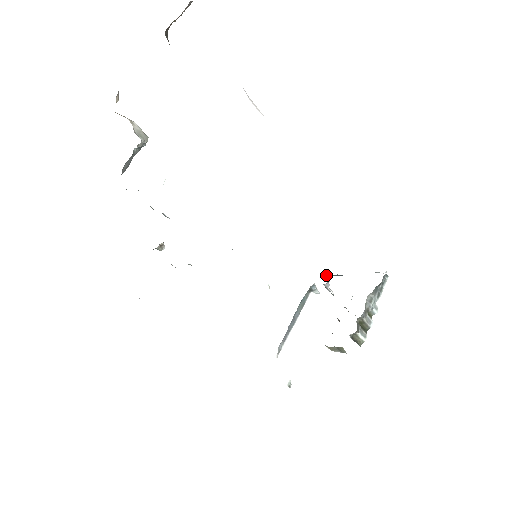
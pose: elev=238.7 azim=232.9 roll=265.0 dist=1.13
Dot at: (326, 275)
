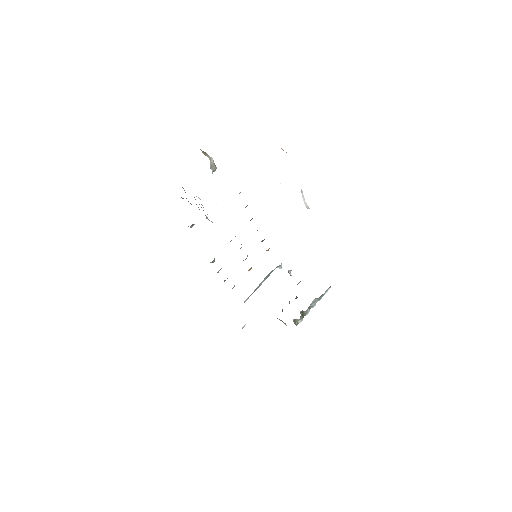
Dot at: occluded
